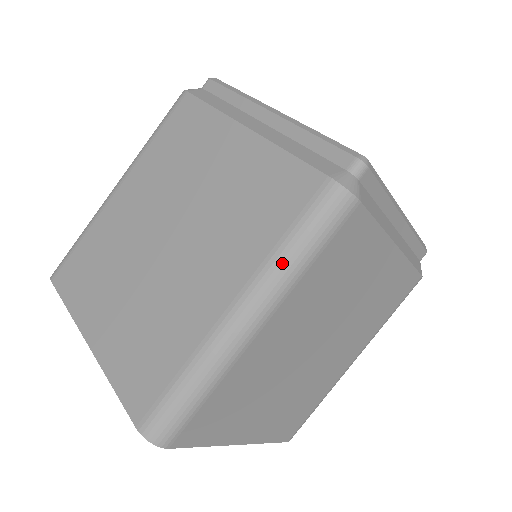
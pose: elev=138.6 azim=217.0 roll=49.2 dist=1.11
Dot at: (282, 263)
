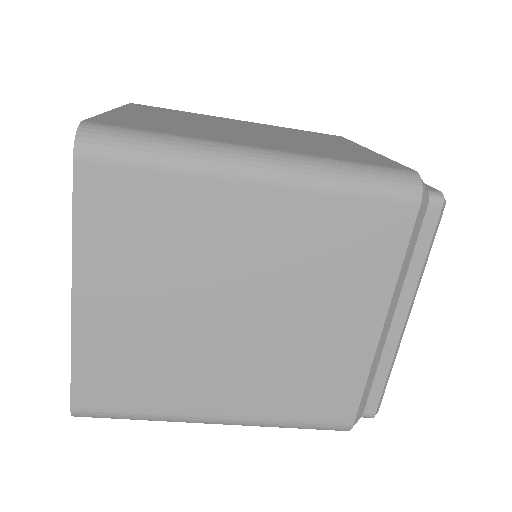
Dot at: (329, 165)
